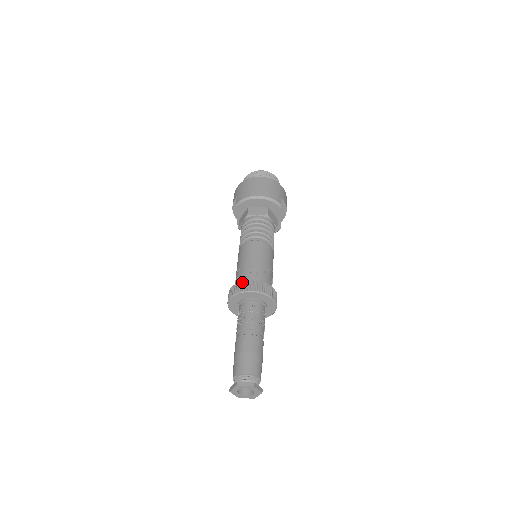
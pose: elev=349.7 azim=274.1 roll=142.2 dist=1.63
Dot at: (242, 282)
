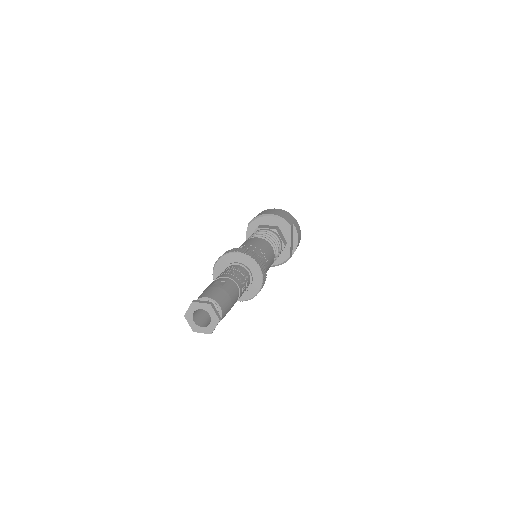
Dot at: (231, 249)
